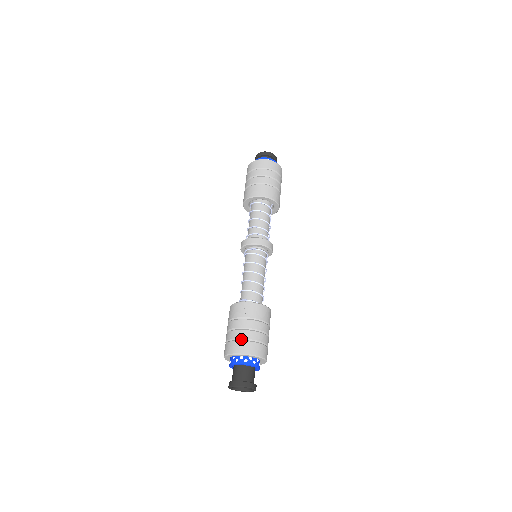
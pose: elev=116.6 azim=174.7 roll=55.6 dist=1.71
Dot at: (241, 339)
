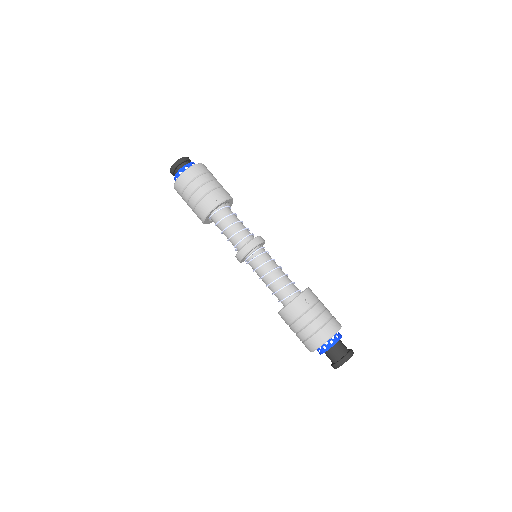
Dot at: (325, 323)
